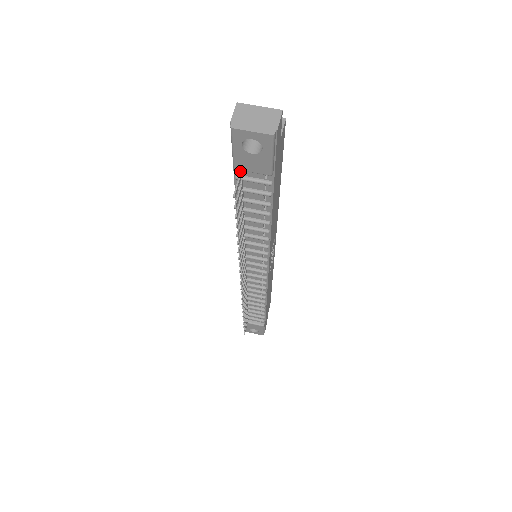
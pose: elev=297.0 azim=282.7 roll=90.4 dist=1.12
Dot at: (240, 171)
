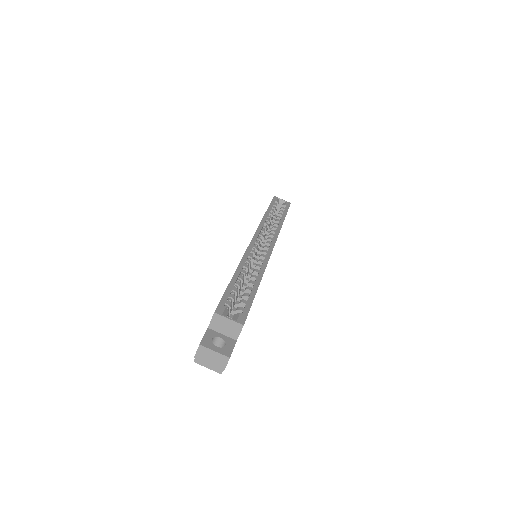
Dot at: occluded
